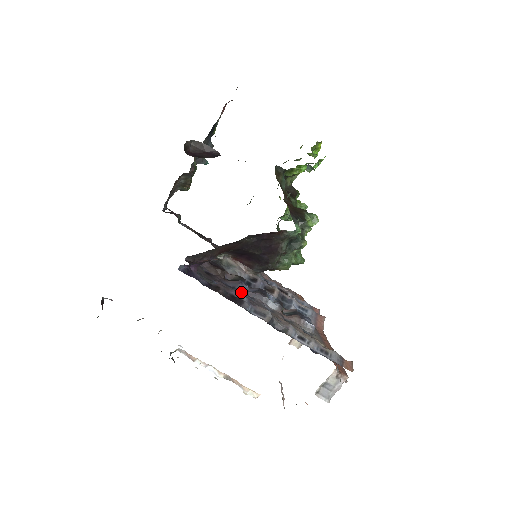
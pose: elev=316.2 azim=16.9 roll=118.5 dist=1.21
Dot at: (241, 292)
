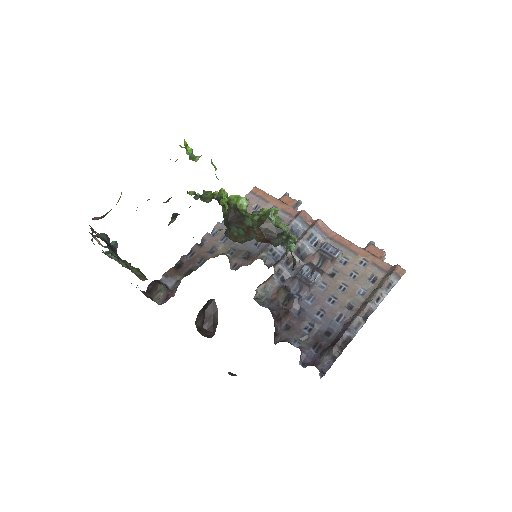
Dot at: (306, 305)
